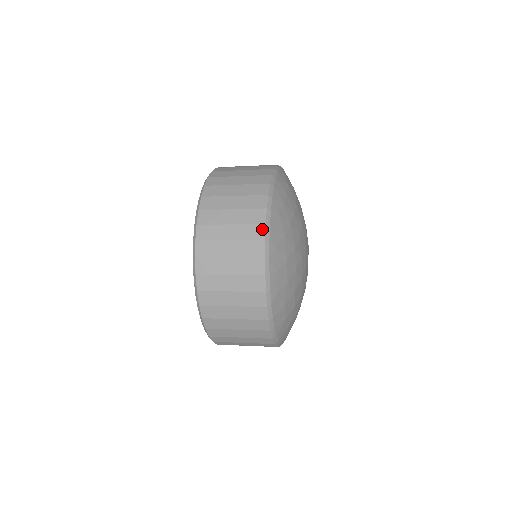
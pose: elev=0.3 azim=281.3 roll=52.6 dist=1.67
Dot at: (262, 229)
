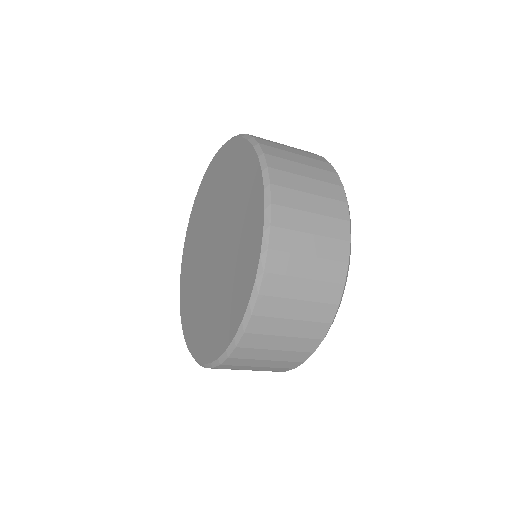
Dot at: (345, 207)
